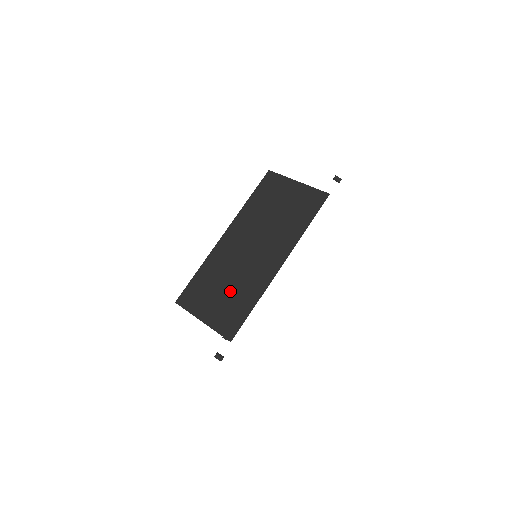
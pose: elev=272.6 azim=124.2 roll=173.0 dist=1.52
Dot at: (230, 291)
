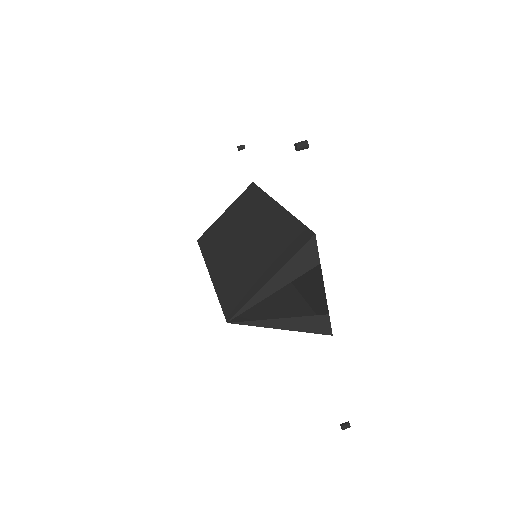
Dot at: (263, 250)
